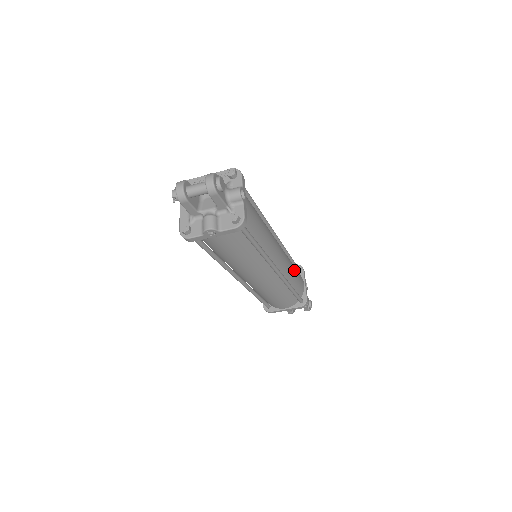
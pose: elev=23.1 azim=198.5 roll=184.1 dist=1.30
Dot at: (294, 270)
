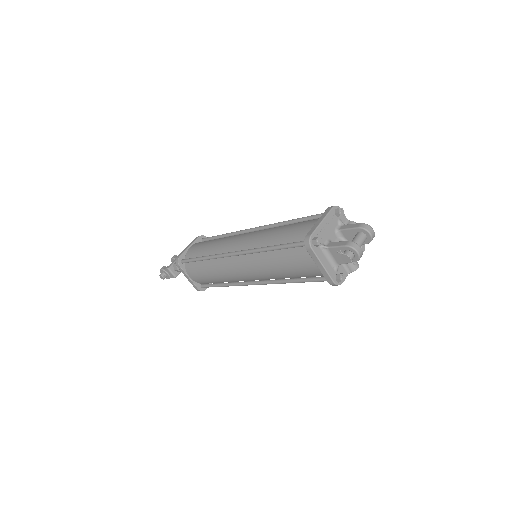
Dot at: occluded
